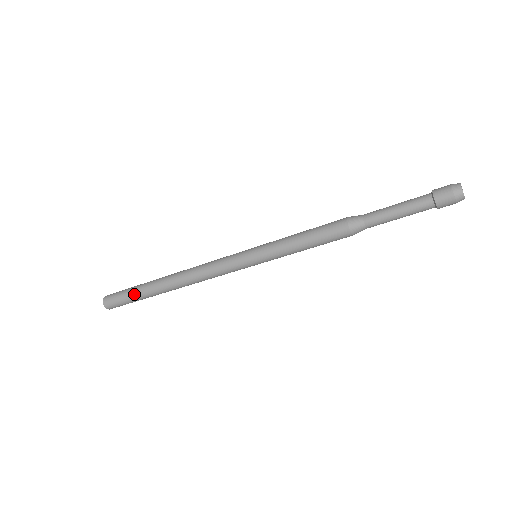
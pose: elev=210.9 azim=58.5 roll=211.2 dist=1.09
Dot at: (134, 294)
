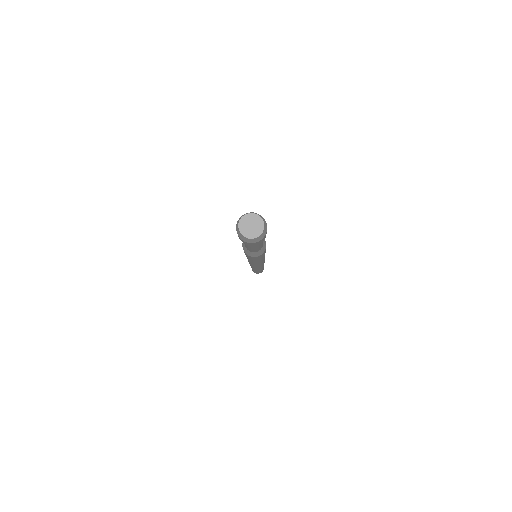
Dot at: occluded
